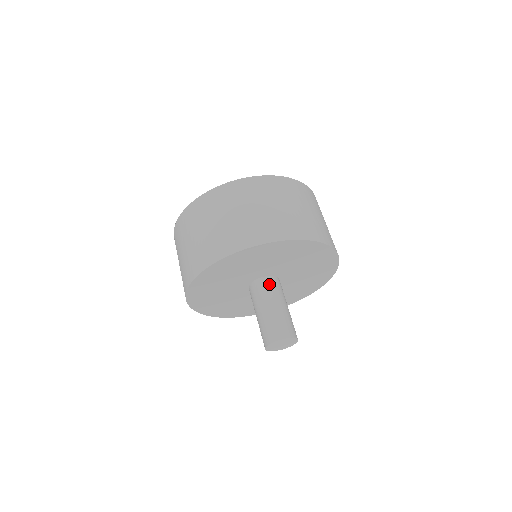
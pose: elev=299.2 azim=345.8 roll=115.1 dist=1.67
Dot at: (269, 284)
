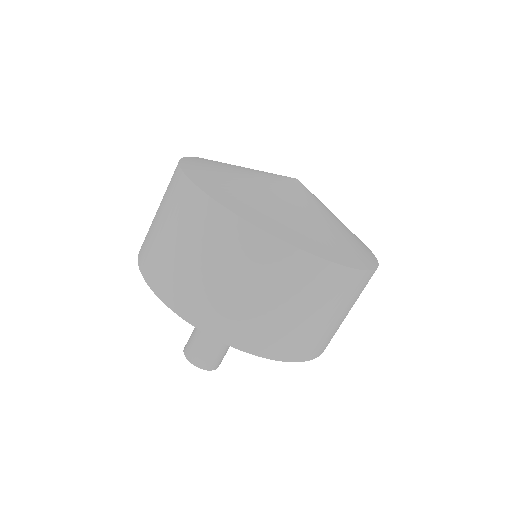
Dot at: occluded
